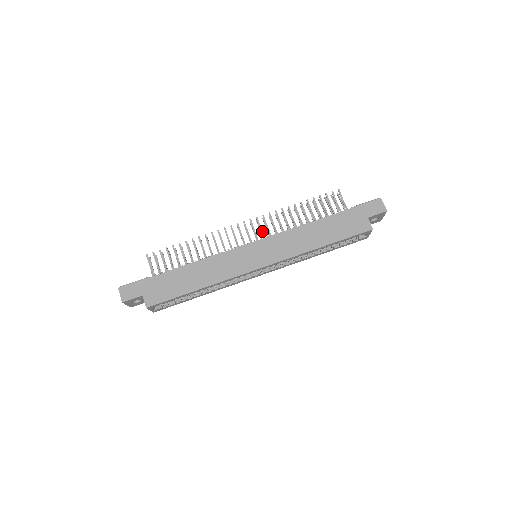
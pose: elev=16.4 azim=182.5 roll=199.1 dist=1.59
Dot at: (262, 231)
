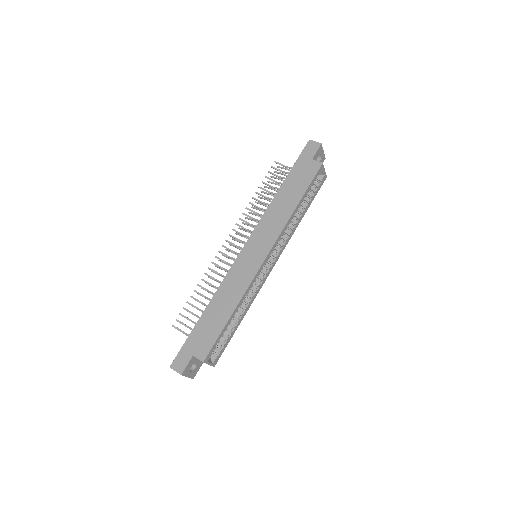
Dot at: (245, 235)
